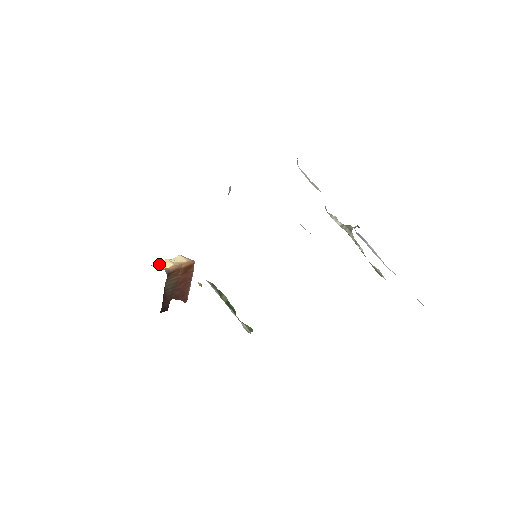
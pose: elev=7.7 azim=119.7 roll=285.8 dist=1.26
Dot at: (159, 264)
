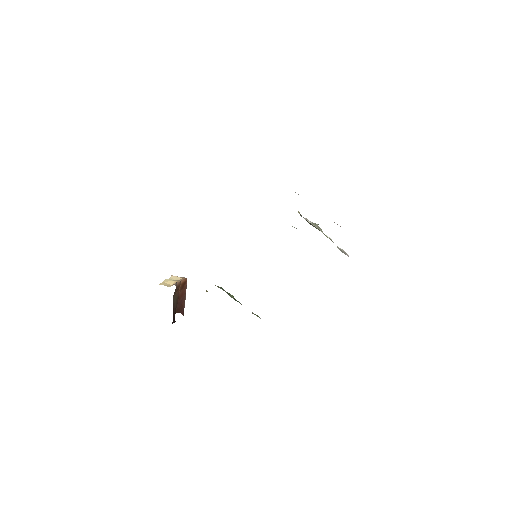
Dot at: (164, 283)
